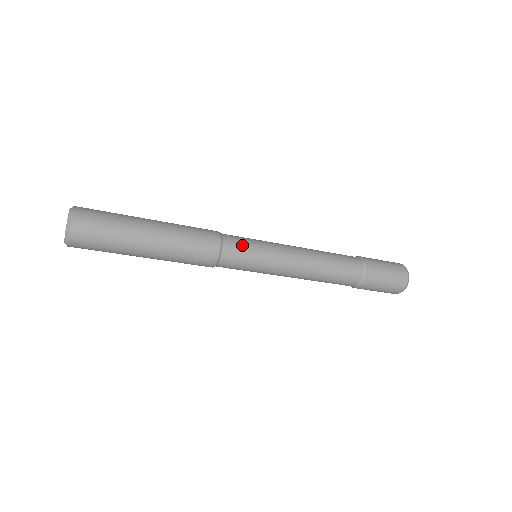
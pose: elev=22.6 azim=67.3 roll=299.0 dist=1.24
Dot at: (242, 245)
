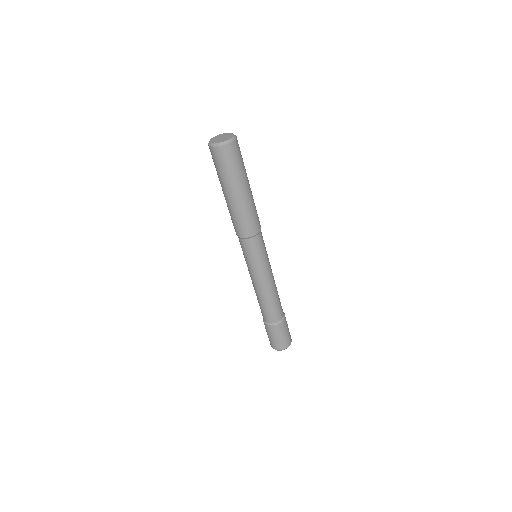
Dot at: occluded
